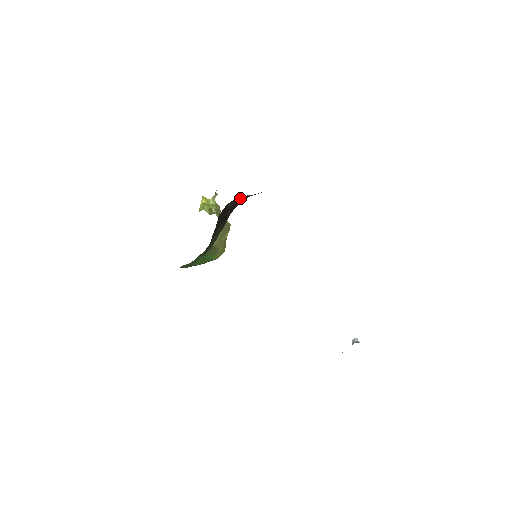
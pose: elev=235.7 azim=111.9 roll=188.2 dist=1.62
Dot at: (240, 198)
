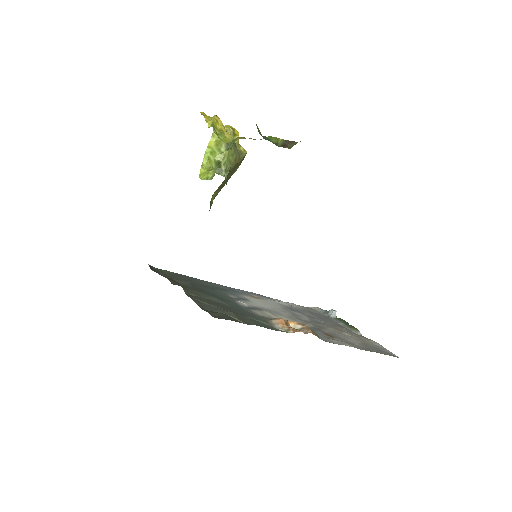
Dot at: occluded
